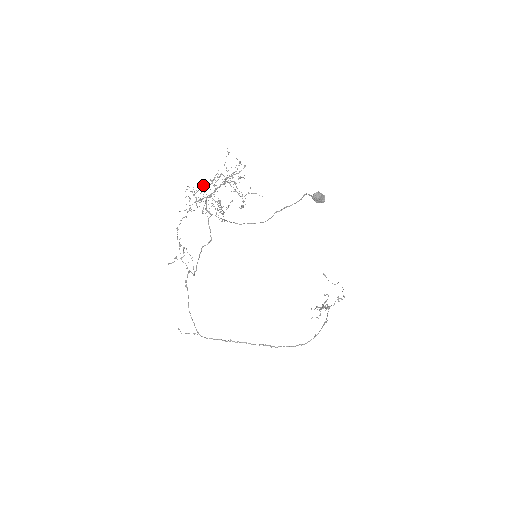
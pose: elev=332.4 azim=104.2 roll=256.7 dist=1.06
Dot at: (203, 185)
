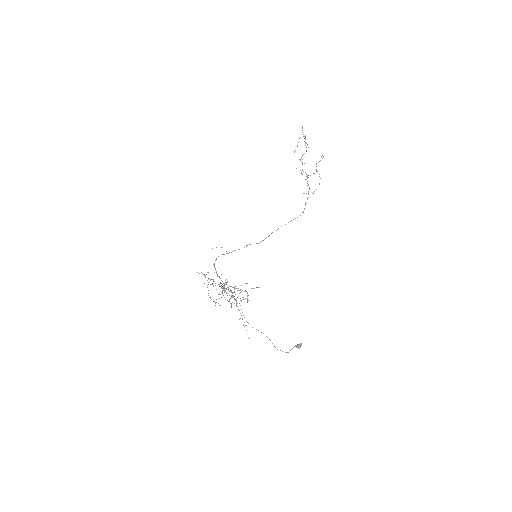
Dot at: (214, 281)
